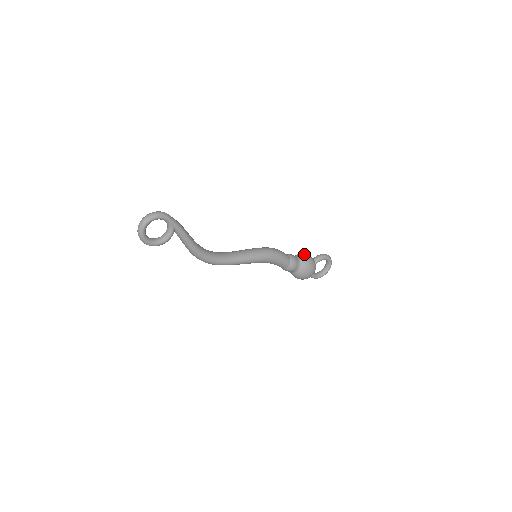
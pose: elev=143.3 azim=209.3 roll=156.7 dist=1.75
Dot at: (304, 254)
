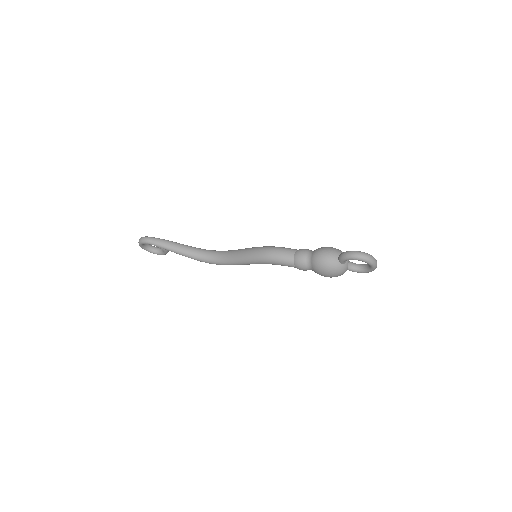
Dot at: (319, 252)
